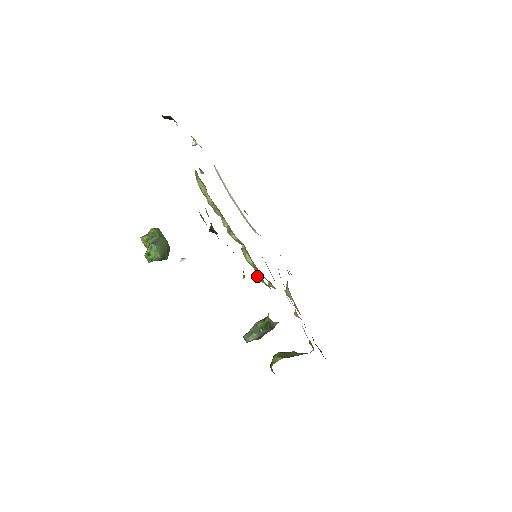
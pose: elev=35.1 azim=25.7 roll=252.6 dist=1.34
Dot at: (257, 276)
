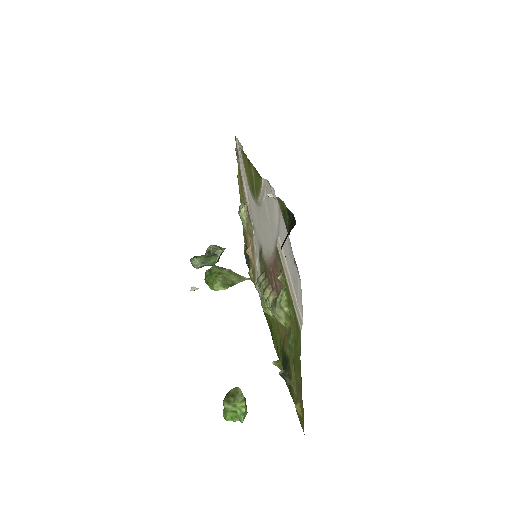
Dot at: (263, 306)
